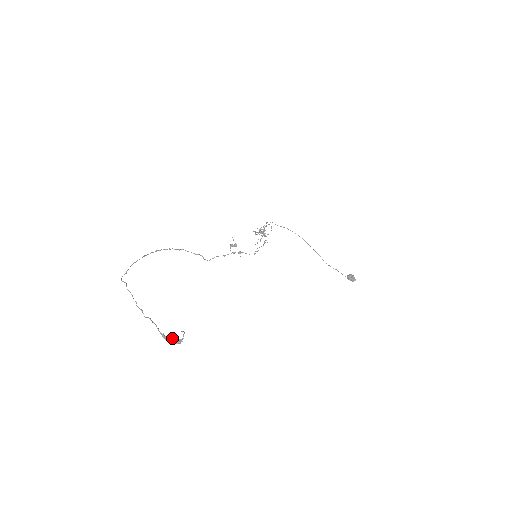
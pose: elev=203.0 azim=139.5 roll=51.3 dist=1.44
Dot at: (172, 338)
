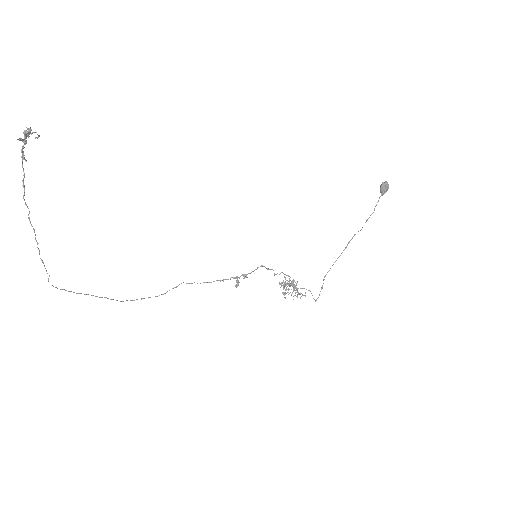
Dot at: (25, 143)
